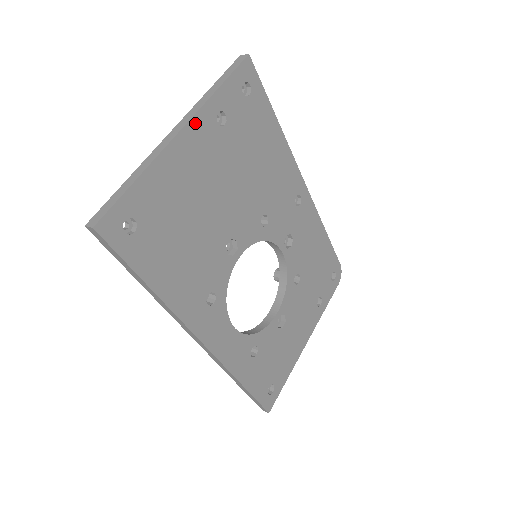
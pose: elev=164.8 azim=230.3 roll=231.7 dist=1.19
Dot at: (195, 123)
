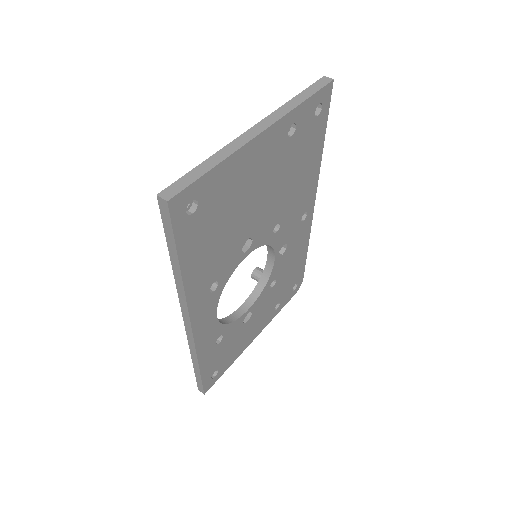
Dot at: (274, 128)
